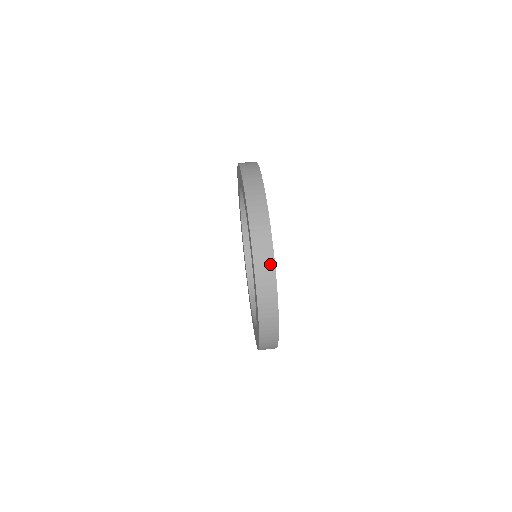
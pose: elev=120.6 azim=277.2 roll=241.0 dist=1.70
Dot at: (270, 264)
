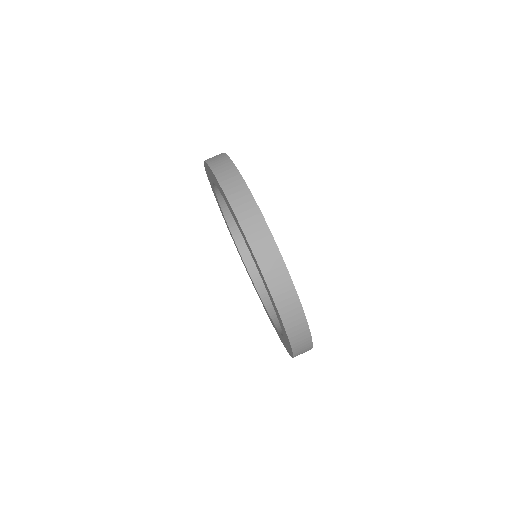
Dot at: (291, 294)
